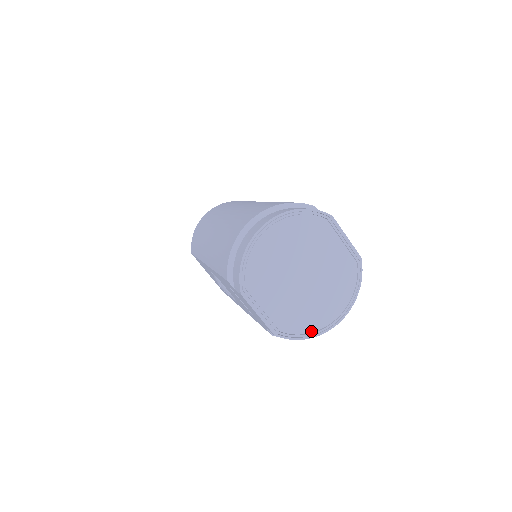
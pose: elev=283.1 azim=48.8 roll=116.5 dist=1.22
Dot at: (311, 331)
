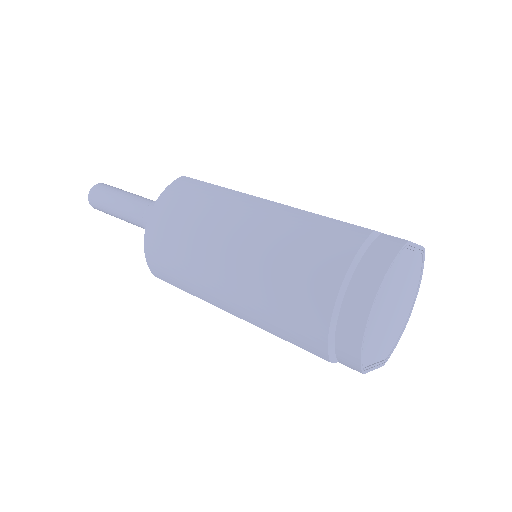
Dot at: (400, 333)
